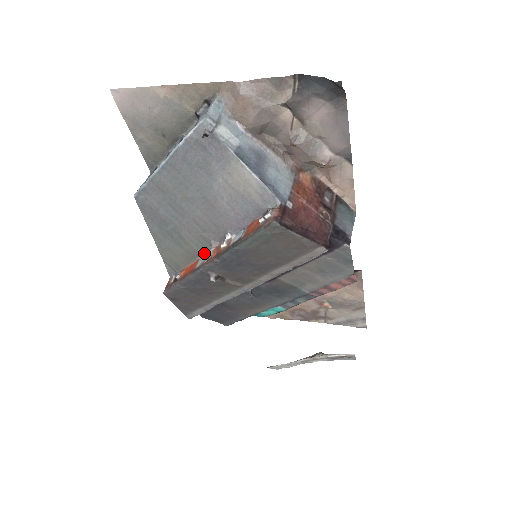
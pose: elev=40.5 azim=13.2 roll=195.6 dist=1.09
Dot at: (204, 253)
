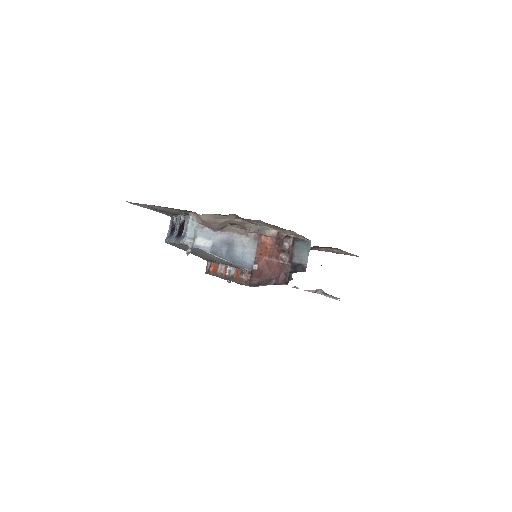
Dot at: occluded
